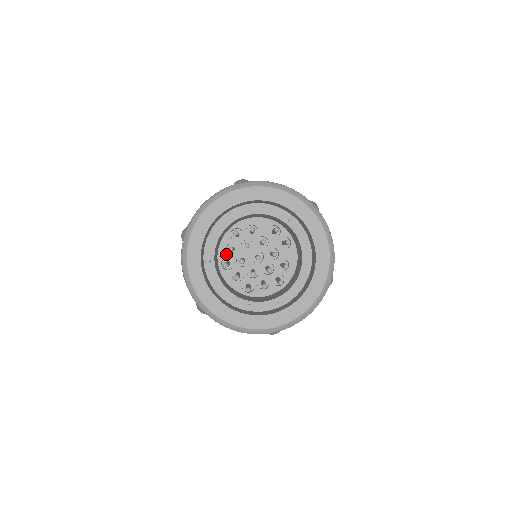
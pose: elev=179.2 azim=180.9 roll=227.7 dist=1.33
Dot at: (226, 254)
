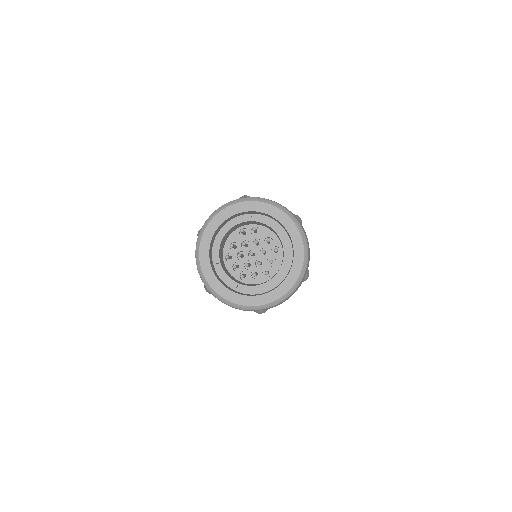
Dot at: (238, 273)
